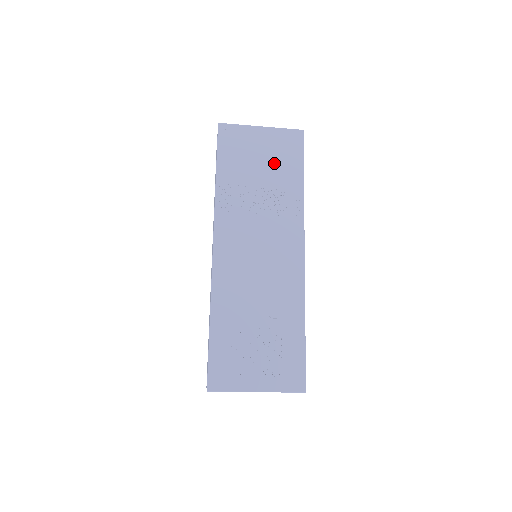
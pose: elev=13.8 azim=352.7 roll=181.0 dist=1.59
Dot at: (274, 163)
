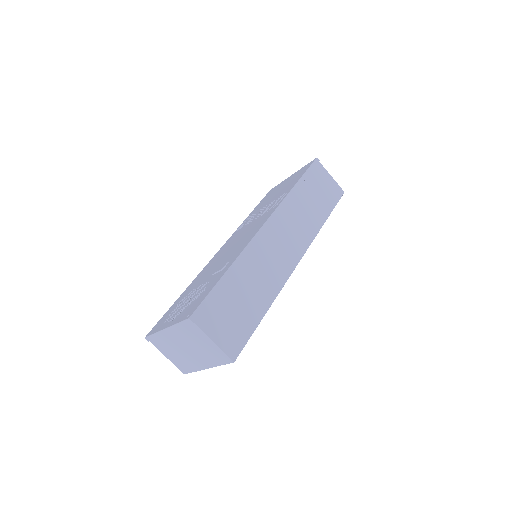
Dot at: (285, 187)
